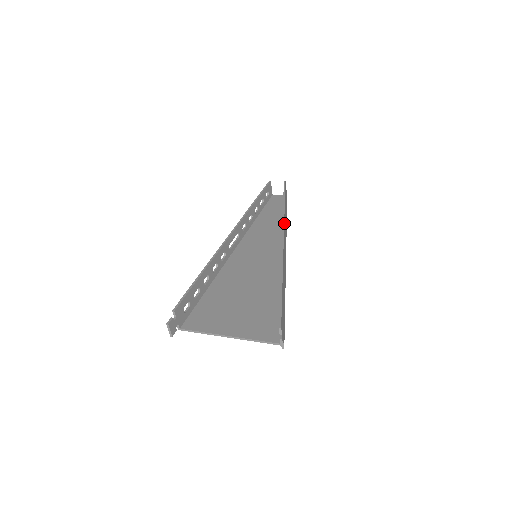
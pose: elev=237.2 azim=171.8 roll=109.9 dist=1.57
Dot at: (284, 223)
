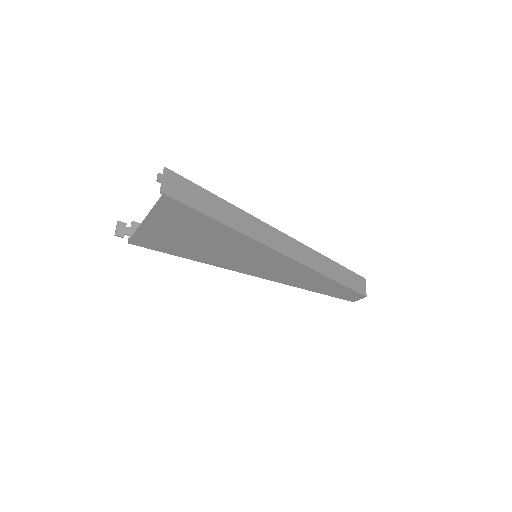
Dot at: (306, 247)
